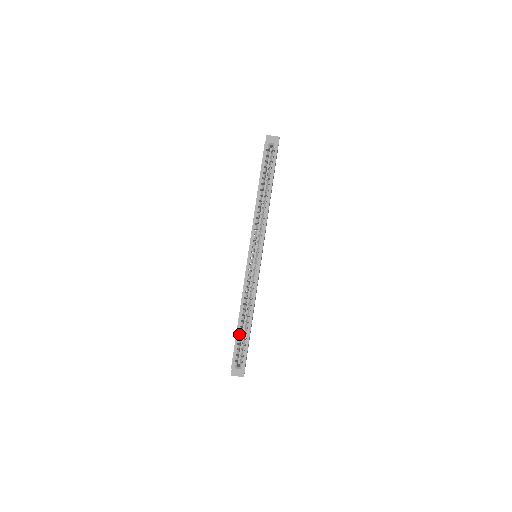
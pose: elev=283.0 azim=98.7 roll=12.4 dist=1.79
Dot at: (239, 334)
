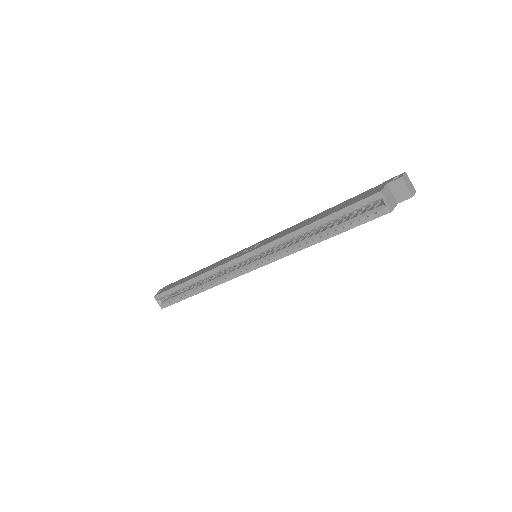
Dot at: (179, 289)
